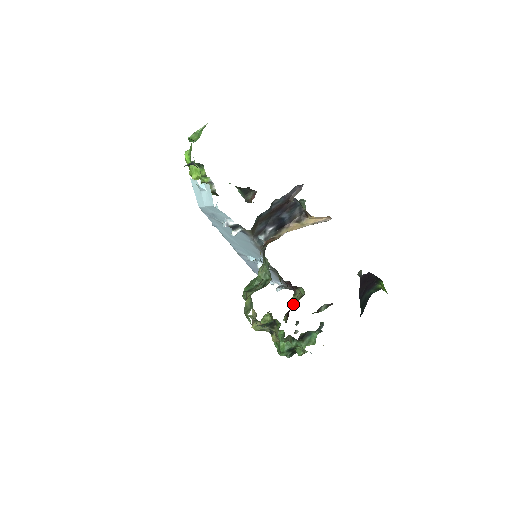
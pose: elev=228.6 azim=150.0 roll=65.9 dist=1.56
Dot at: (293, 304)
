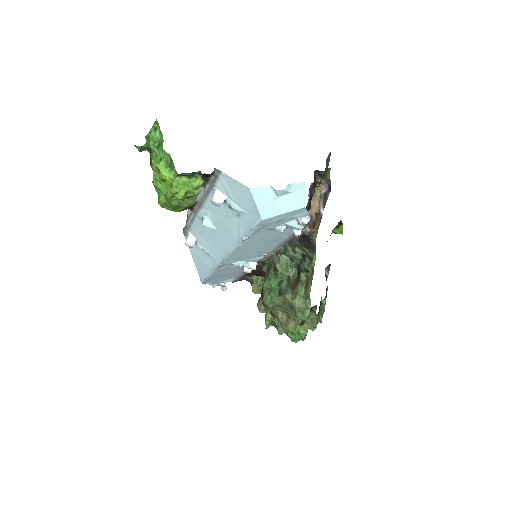
Dot at: (257, 292)
